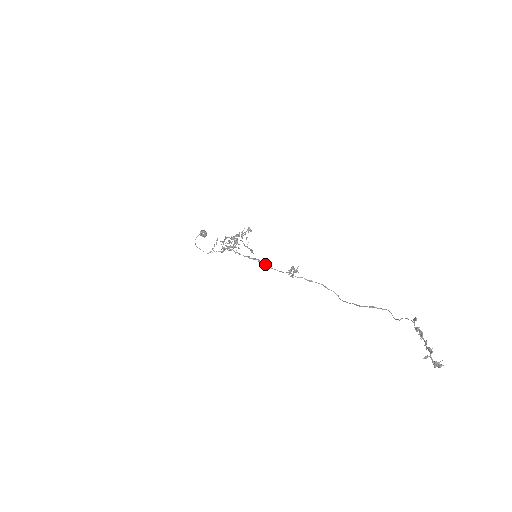
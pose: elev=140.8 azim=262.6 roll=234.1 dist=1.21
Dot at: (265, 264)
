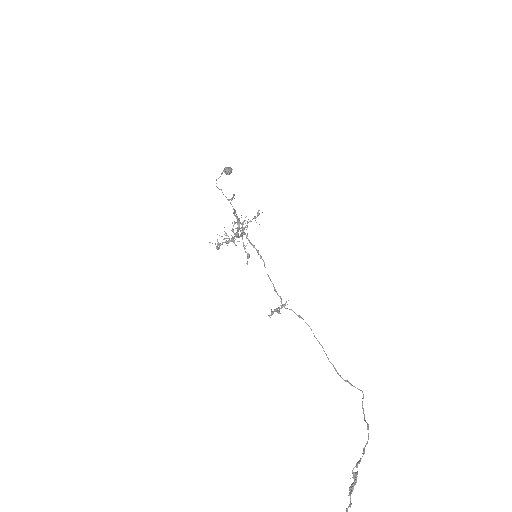
Dot at: (265, 267)
